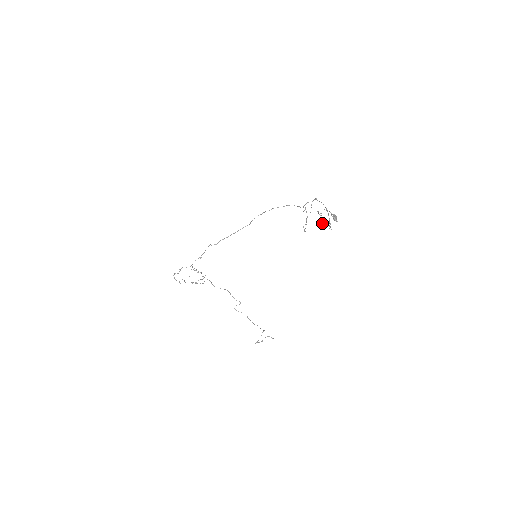
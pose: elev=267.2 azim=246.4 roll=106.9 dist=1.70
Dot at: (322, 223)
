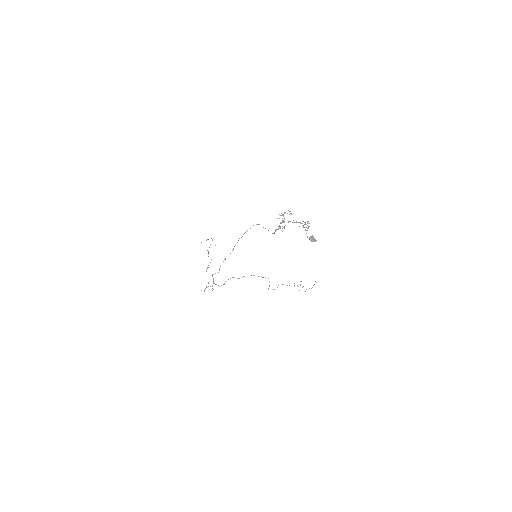
Dot at: occluded
